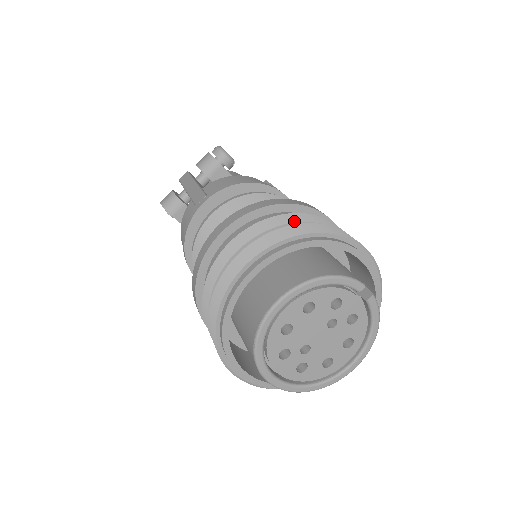
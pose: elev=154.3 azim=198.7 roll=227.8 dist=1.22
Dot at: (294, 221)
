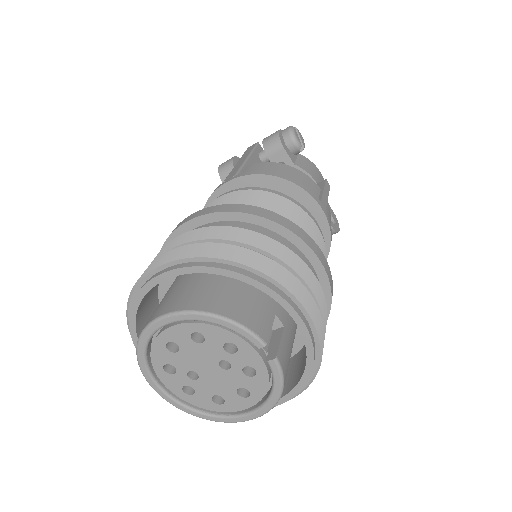
Dot at: (241, 241)
